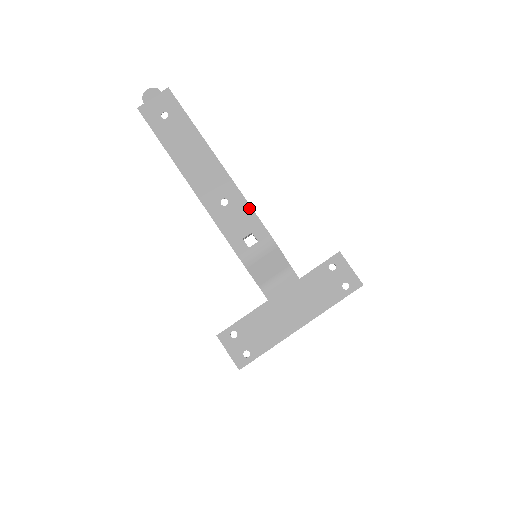
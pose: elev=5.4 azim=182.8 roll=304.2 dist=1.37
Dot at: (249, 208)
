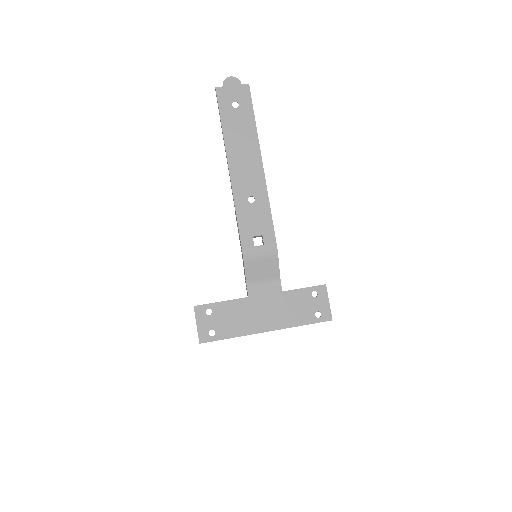
Dot at: (269, 214)
